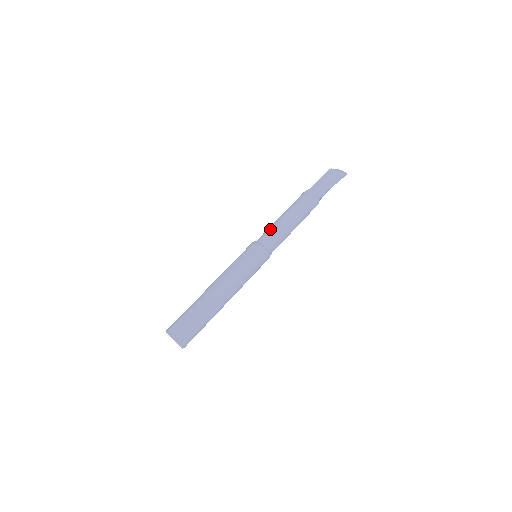
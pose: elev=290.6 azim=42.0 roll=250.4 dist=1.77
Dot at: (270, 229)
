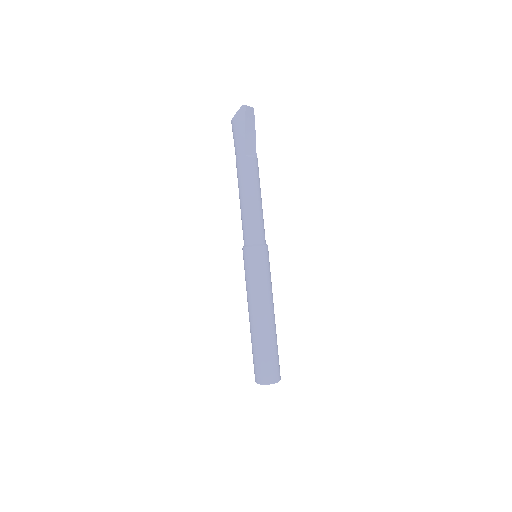
Dot at: (242, 226)
